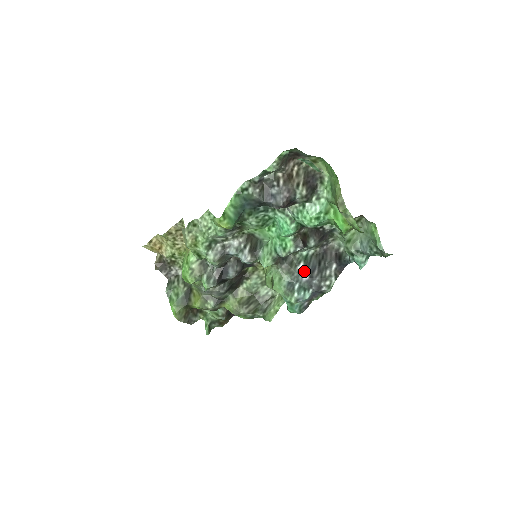
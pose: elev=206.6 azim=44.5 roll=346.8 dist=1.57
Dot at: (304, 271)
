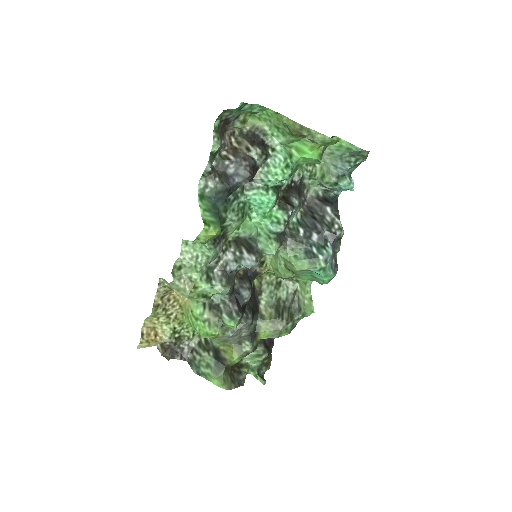
Dot at: (308, 234)
